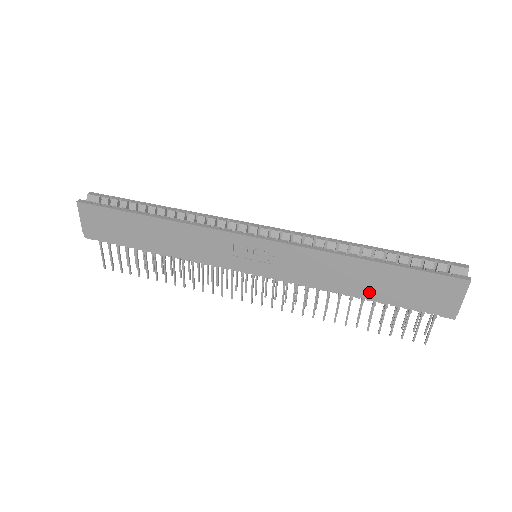
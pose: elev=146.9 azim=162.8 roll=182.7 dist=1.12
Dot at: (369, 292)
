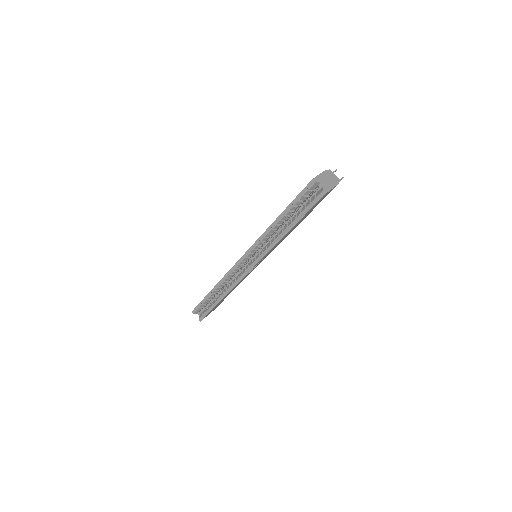
Dot at: (303, 219)
